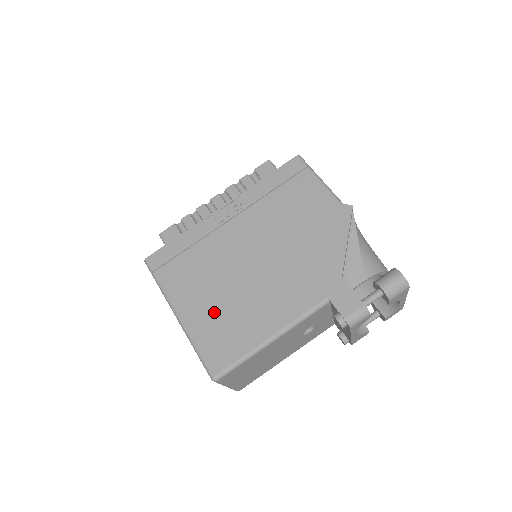
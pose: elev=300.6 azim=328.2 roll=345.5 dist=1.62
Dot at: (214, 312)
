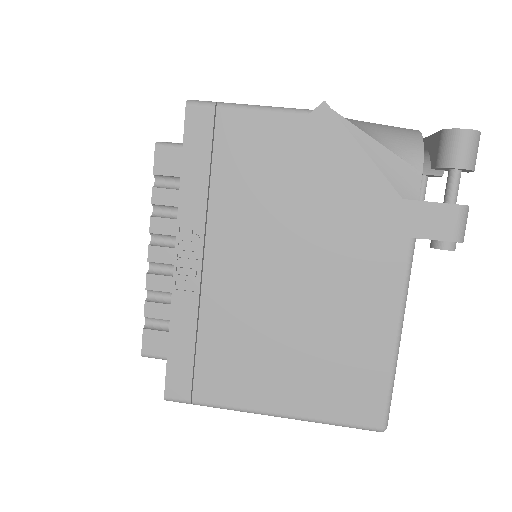
Dot at: (308, 373)
